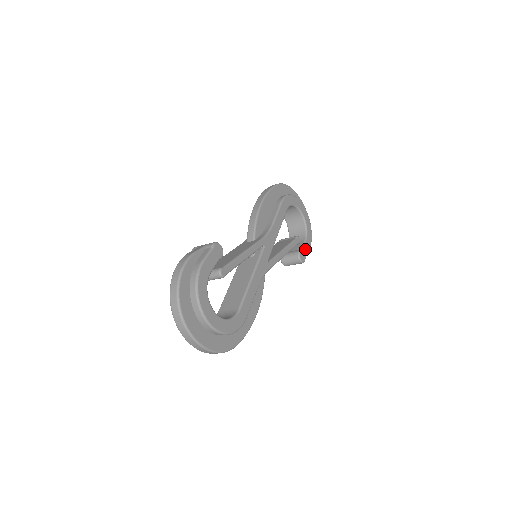
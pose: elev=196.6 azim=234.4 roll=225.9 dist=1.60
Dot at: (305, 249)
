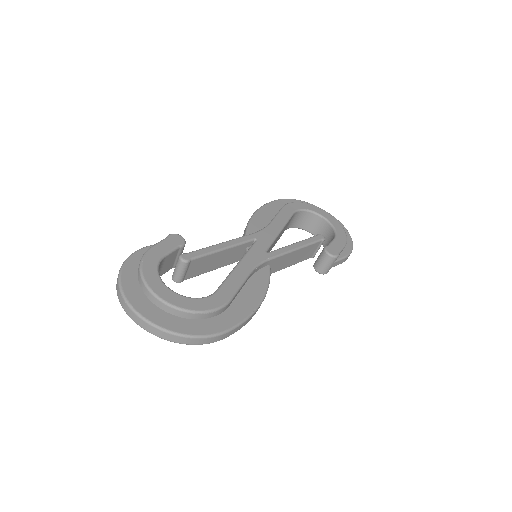
Dot at: (335, 245)
